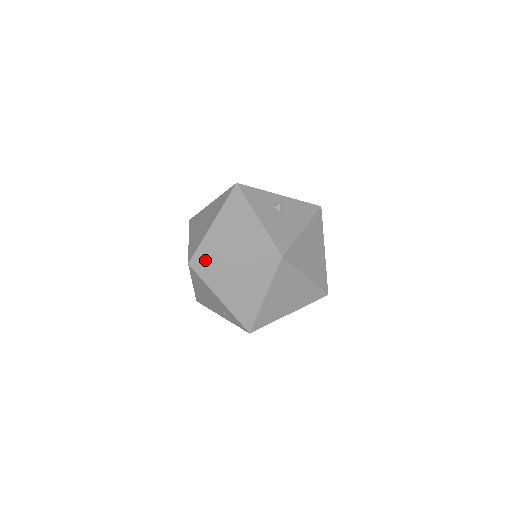
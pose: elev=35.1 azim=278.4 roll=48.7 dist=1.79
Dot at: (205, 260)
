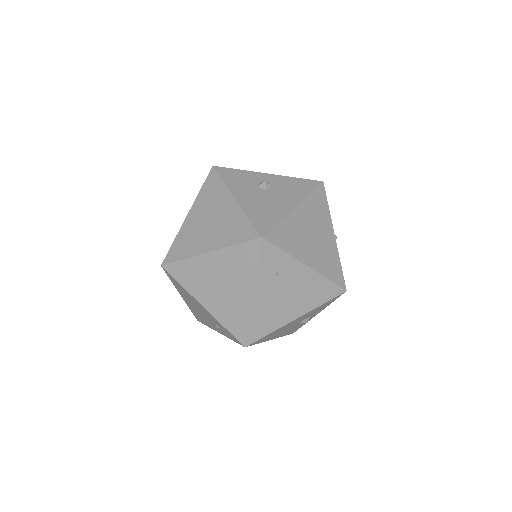
Dot at: (178, 258)
